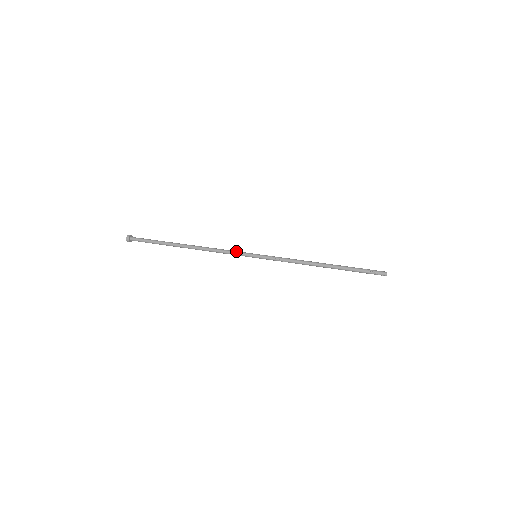
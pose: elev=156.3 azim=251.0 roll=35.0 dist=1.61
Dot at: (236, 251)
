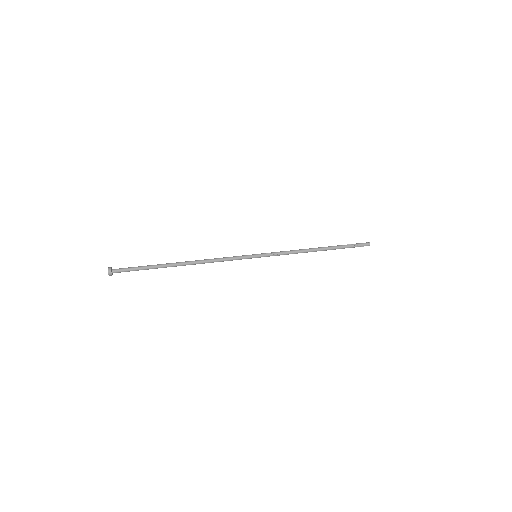
Dot at: (236, 257)
